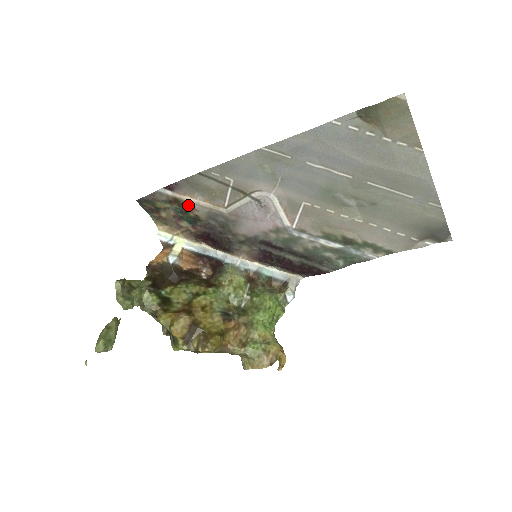
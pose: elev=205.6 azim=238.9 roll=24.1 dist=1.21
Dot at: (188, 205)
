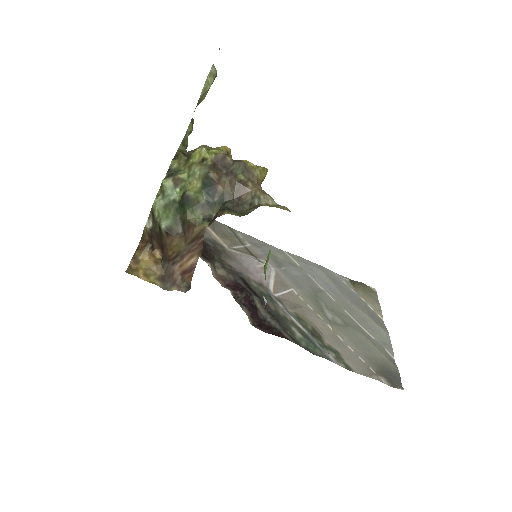
Dot at: occluded
